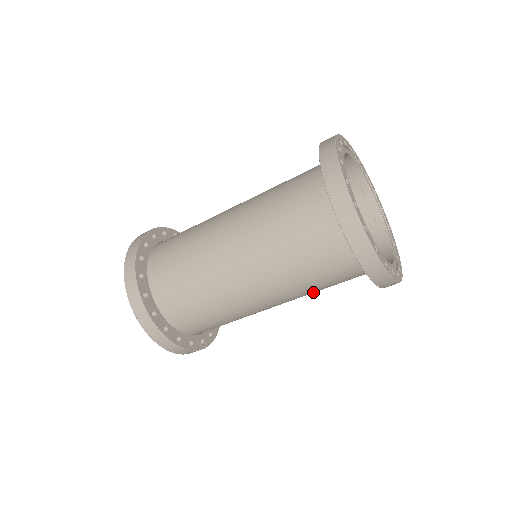
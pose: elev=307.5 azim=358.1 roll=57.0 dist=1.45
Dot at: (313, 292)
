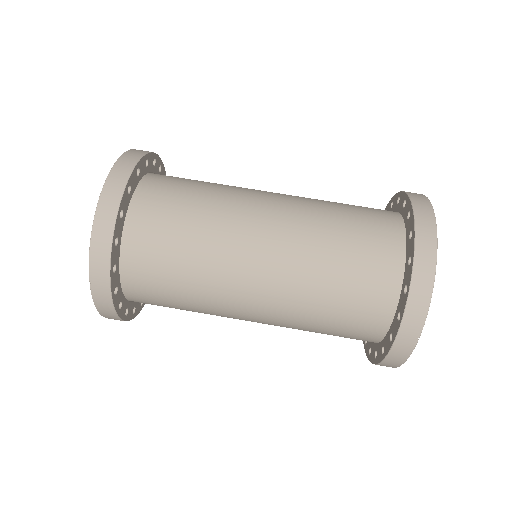
Dot at: (304, 321)
